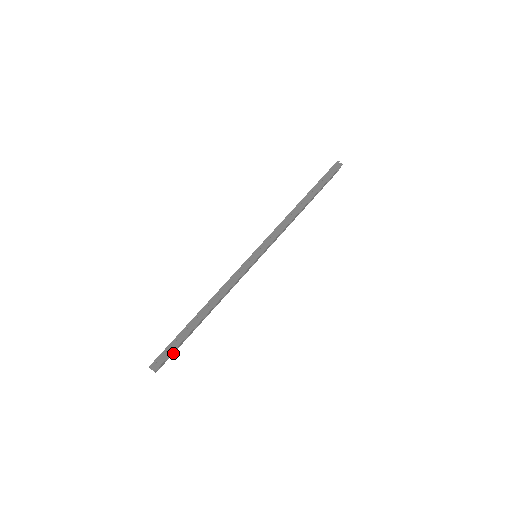
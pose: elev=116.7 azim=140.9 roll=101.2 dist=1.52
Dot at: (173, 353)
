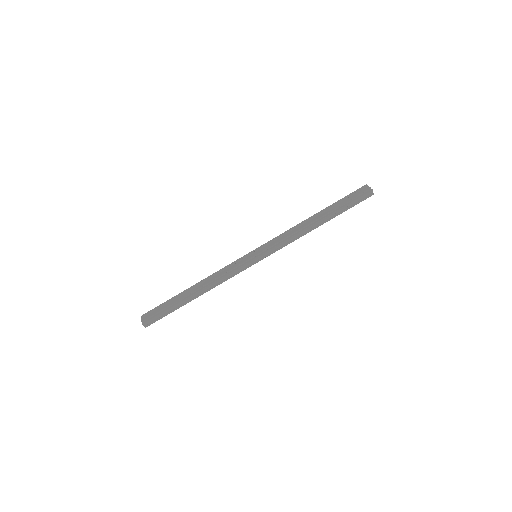
Dot at: occluded
